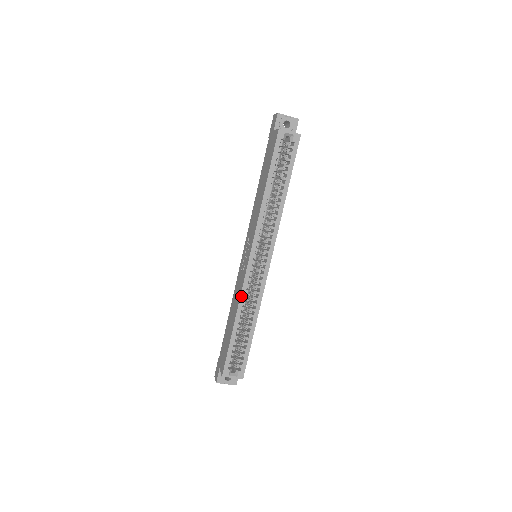
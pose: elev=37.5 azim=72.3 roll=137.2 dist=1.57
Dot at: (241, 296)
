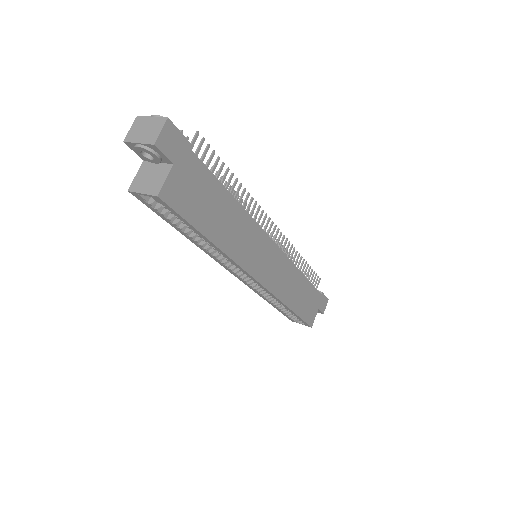
Dot at: occluded
